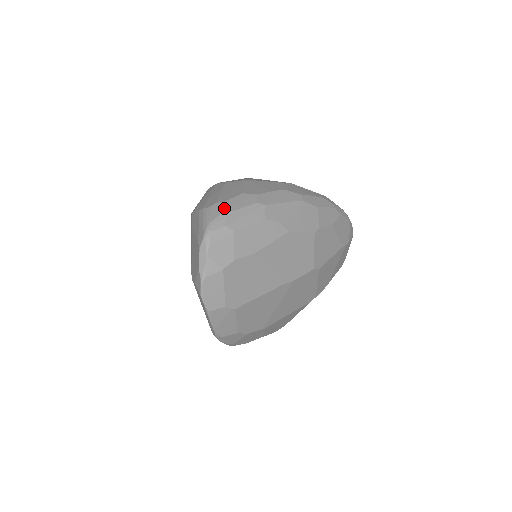
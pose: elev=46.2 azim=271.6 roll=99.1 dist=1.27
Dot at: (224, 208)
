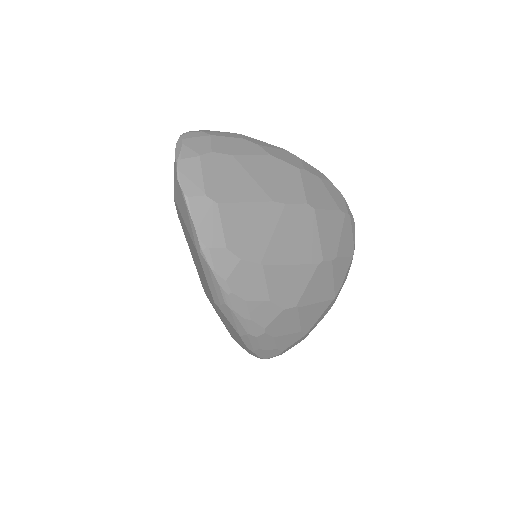
Dot at: occluded
